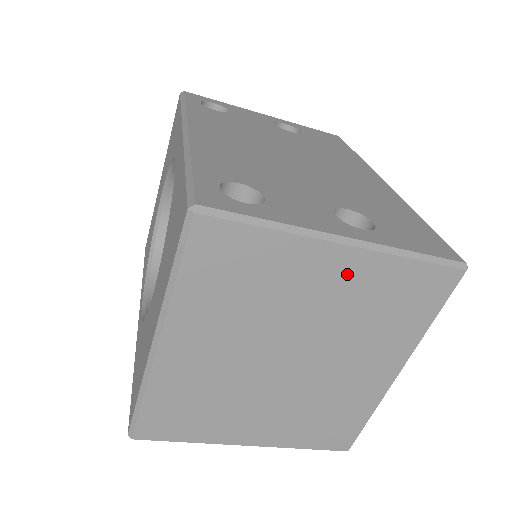
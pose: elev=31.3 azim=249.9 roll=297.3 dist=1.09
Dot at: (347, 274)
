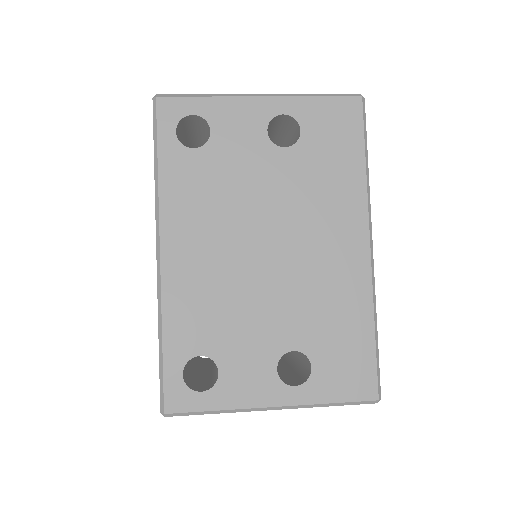
Dot at: occluded
